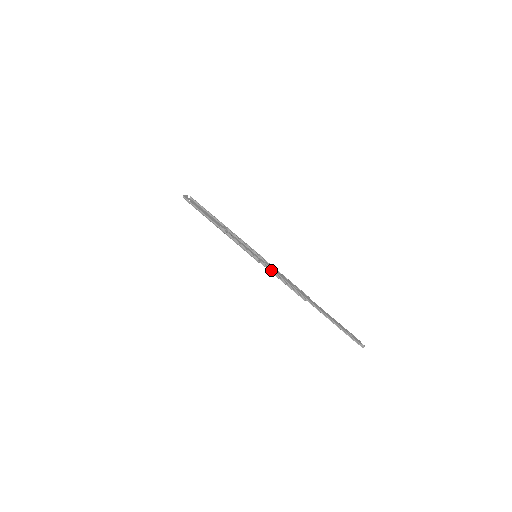
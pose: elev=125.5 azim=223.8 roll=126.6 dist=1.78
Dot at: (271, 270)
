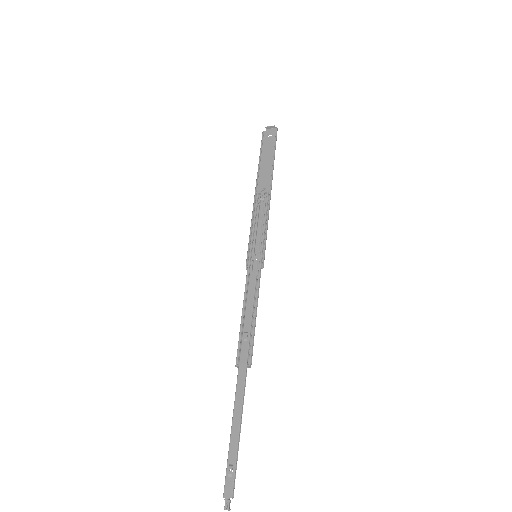
Dot at: occluded
